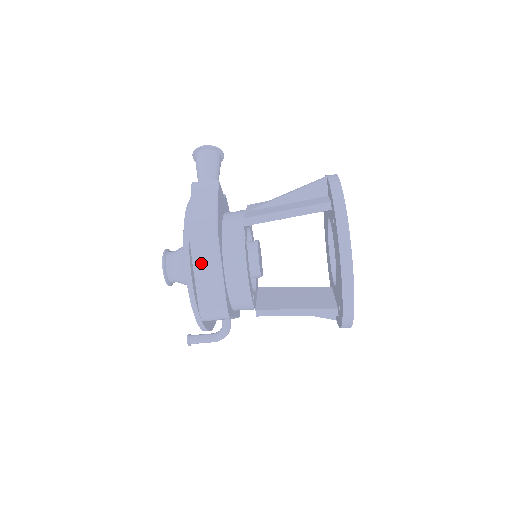
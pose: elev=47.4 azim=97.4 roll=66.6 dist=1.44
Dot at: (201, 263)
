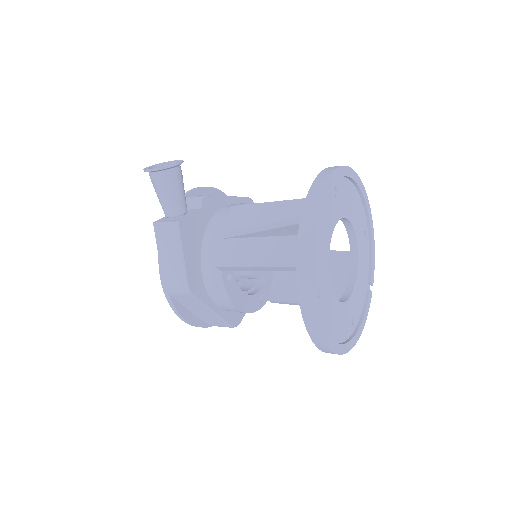
Dot at: (191, 307)
